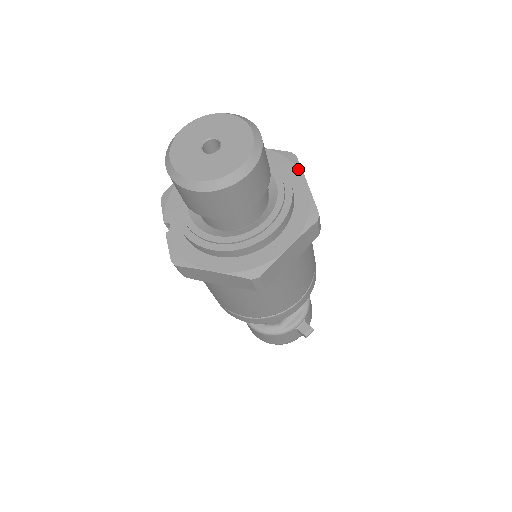
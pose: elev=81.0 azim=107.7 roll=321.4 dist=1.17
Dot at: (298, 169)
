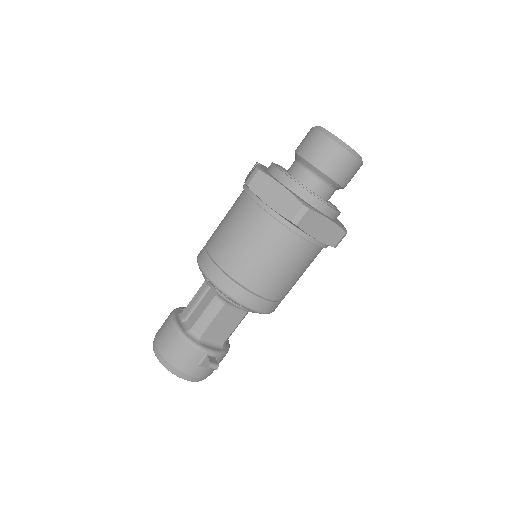
Dot at: (339, 221)
